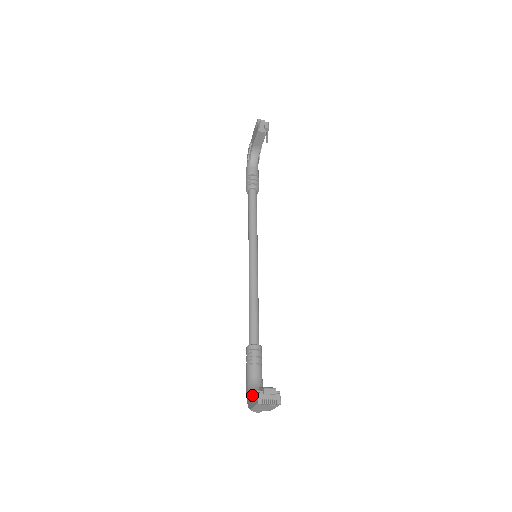
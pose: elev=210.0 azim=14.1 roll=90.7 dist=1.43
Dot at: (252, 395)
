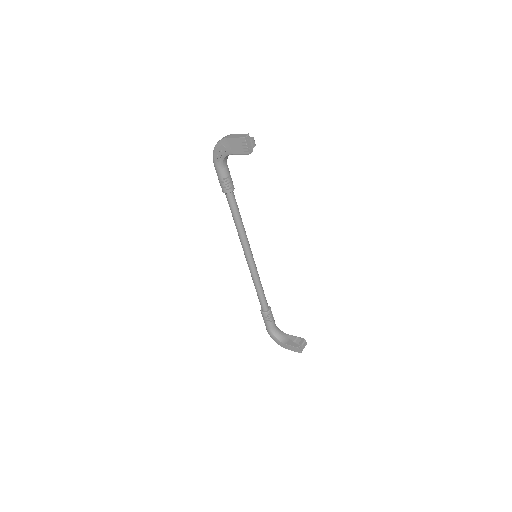
Dot at: (288, 345)
